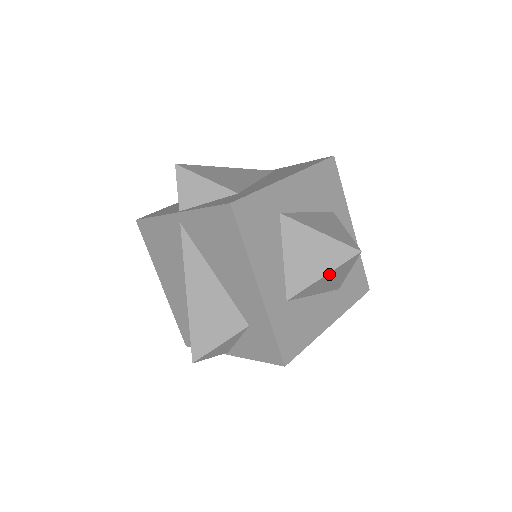
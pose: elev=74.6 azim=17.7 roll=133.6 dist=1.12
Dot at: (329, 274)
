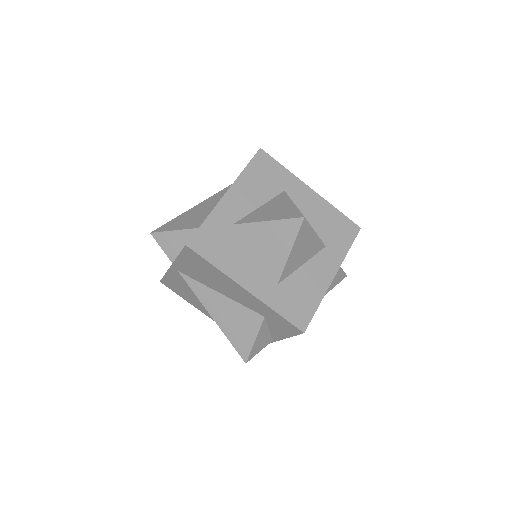
Dot at: (273, 224)
